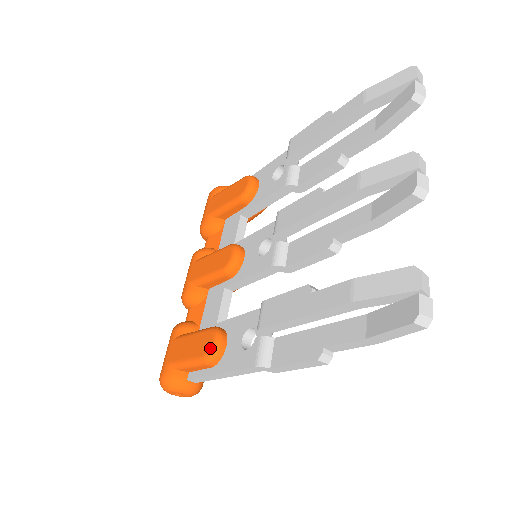
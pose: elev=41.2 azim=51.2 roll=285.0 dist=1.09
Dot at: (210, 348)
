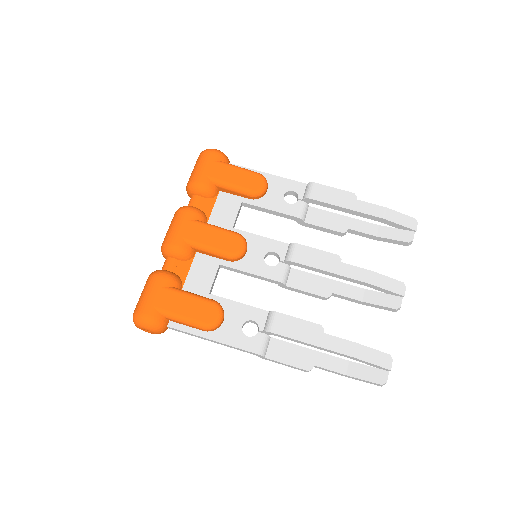
Dot at: (215, 321)
